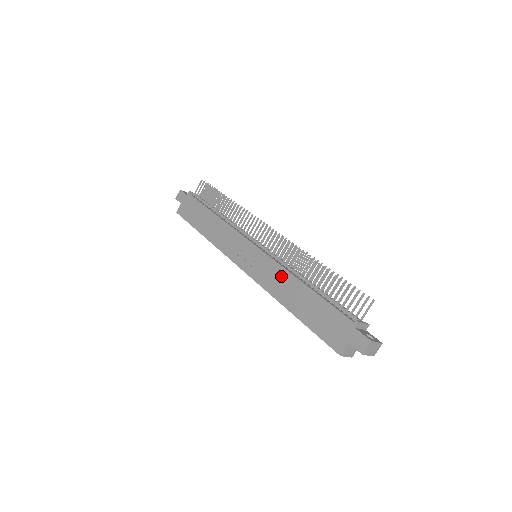
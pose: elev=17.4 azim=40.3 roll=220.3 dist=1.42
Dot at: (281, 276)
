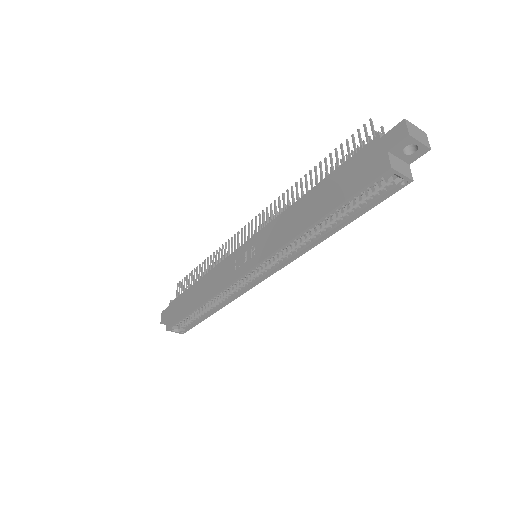
Dot at: (284, 220)
